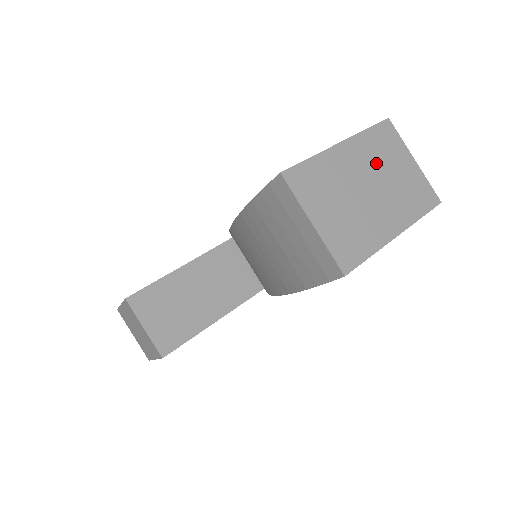
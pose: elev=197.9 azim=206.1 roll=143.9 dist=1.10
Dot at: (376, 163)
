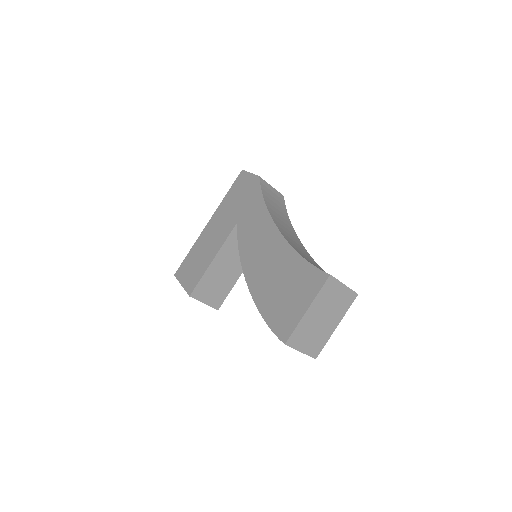
Dot at: (325, 304)
